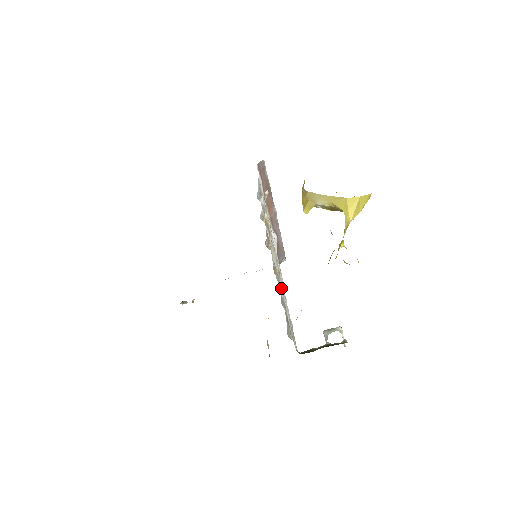
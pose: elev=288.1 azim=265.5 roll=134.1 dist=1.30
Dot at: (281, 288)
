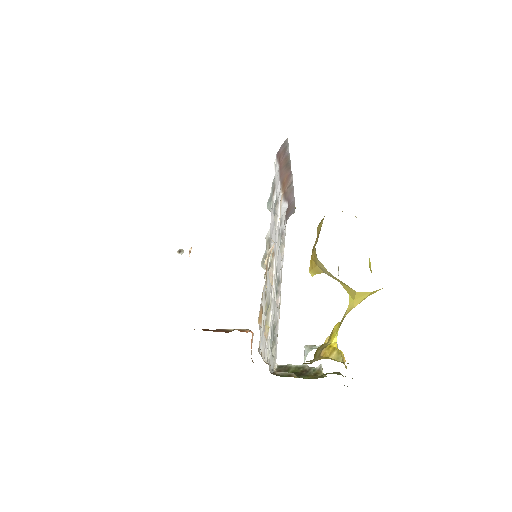
Dot at: occluded
